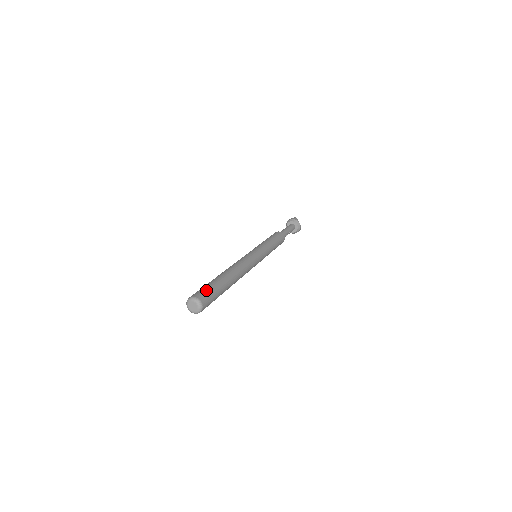
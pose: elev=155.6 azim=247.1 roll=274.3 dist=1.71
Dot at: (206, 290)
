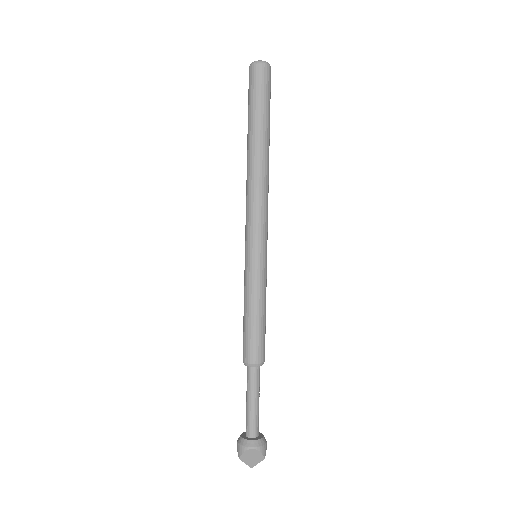
Dot at: occluded
